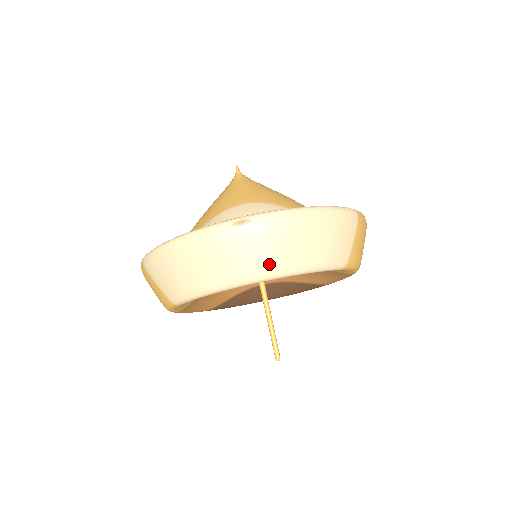
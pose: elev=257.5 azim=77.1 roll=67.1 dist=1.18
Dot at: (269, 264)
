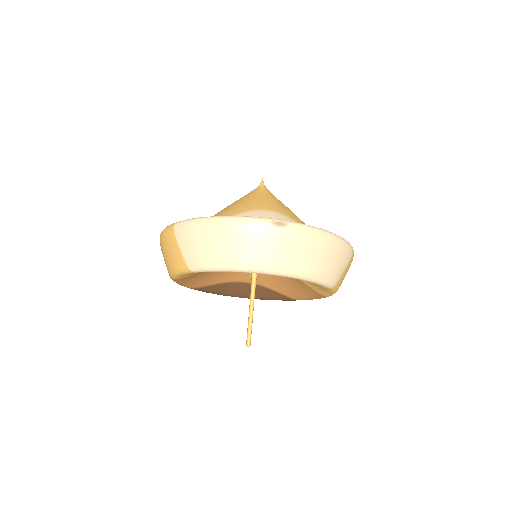
Dot at: (287, 263)
